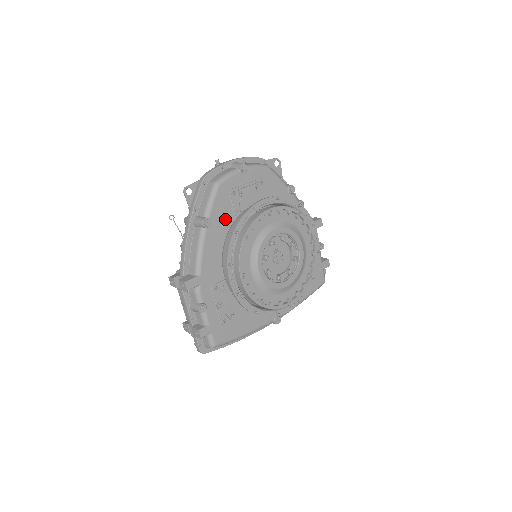
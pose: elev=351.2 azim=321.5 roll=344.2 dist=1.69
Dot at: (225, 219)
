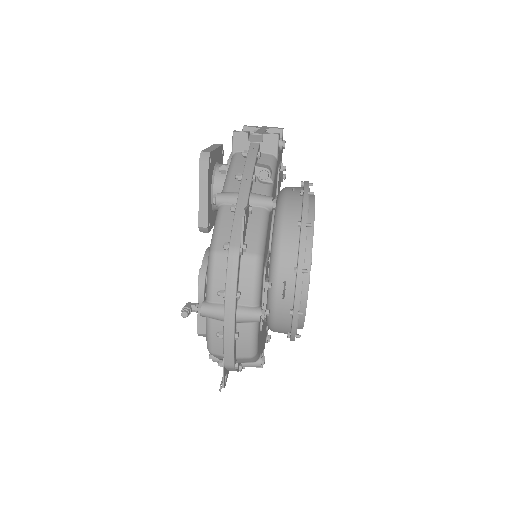
Dot at: (262, 330)
